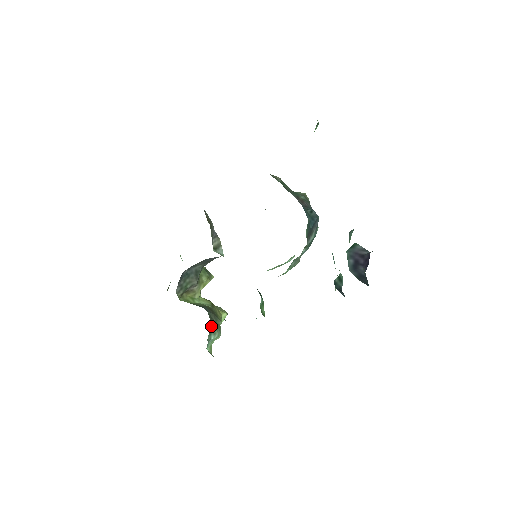
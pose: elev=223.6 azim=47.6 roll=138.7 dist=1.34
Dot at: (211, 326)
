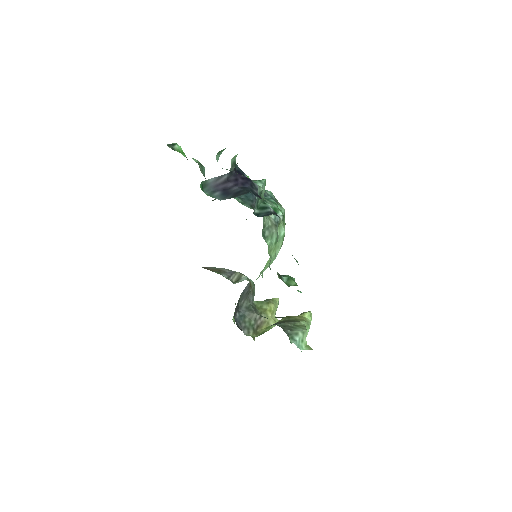
Dot at: (286, 332)
